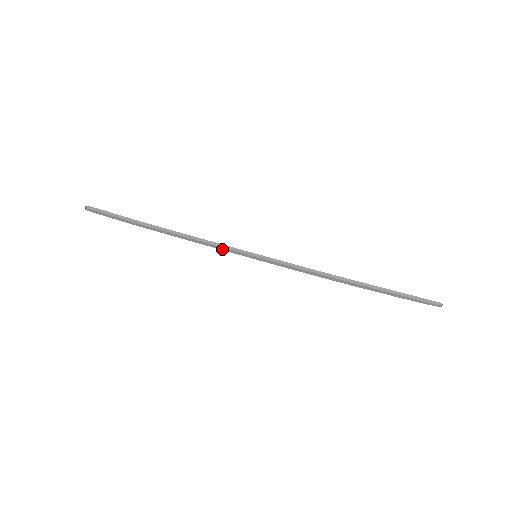
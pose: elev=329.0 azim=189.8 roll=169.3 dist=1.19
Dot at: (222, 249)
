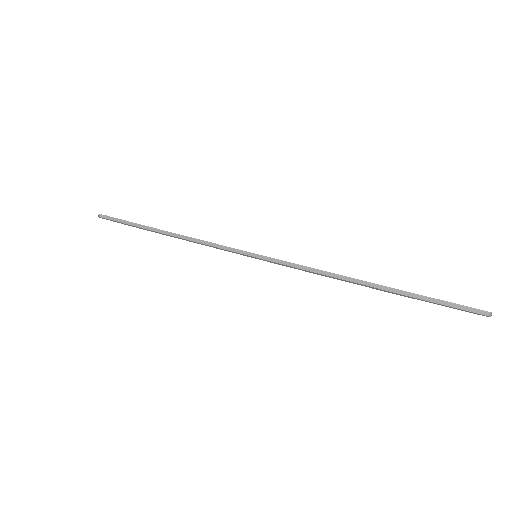
Dot at: (220, 249)
